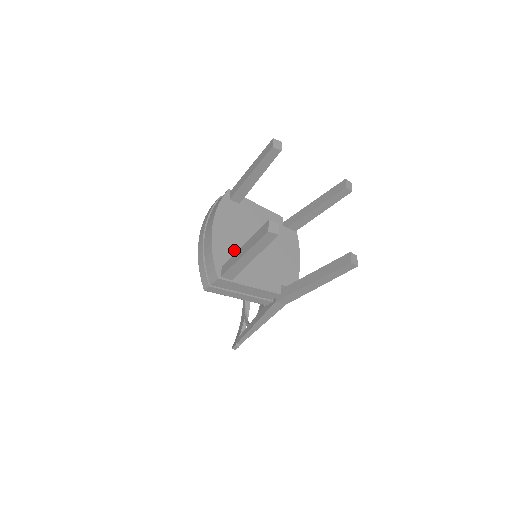
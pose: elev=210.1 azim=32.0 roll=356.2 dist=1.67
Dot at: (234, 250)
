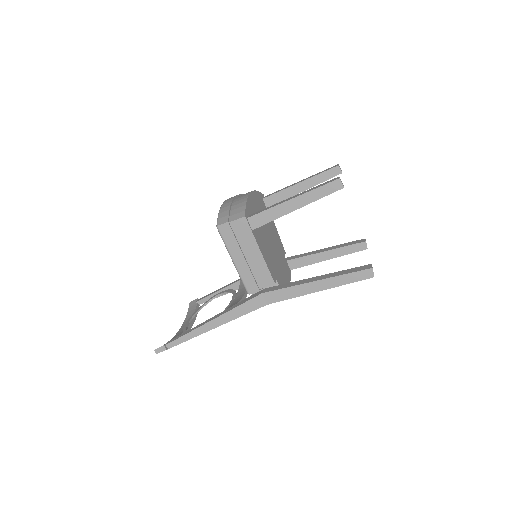
Dot at: occluded
